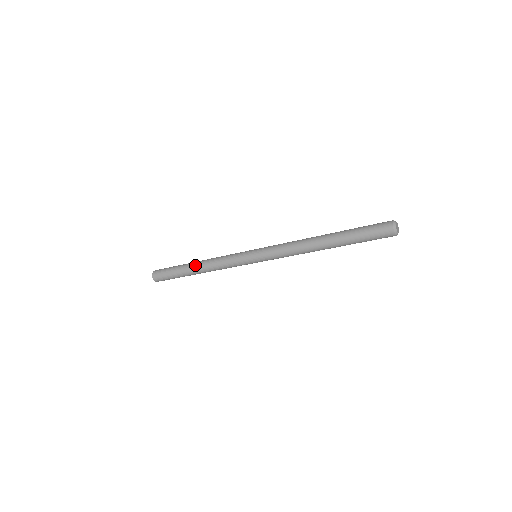
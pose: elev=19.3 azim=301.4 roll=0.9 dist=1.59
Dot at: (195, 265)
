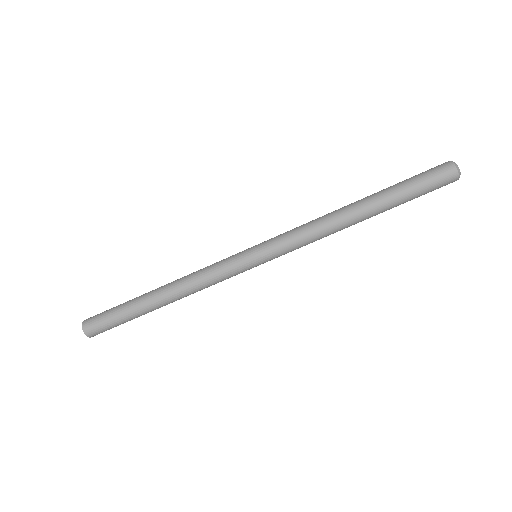
Dot at: occluded
